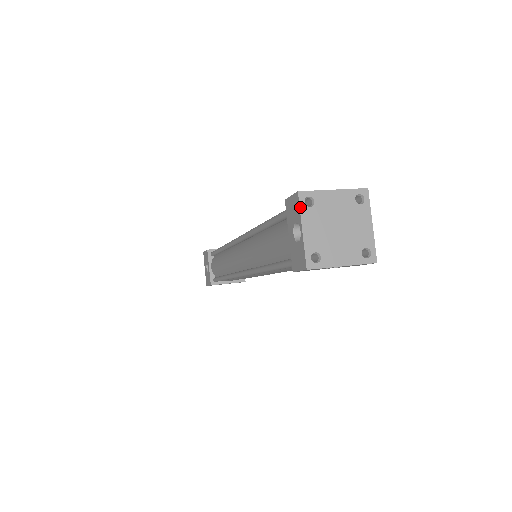
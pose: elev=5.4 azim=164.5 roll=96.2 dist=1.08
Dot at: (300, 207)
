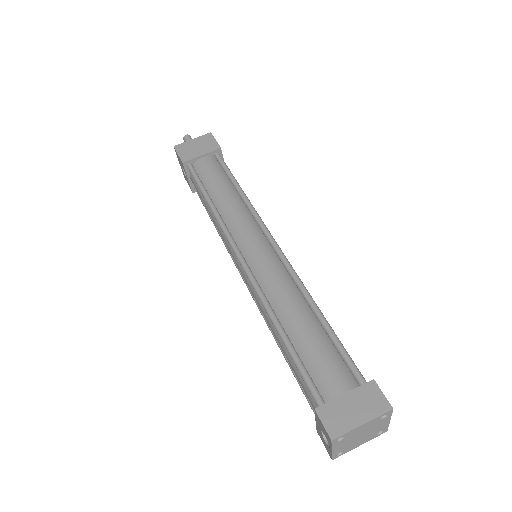
Dot at: (332, 445)
